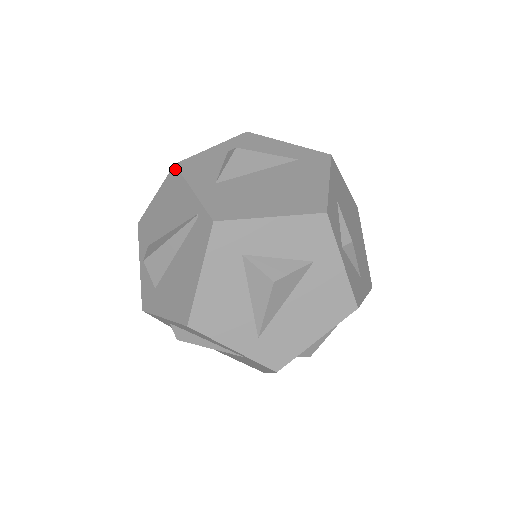
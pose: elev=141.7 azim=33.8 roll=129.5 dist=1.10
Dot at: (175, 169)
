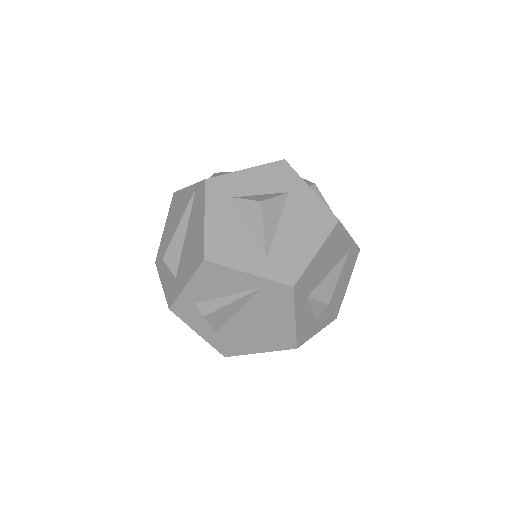
Dot at: (174, 194)
